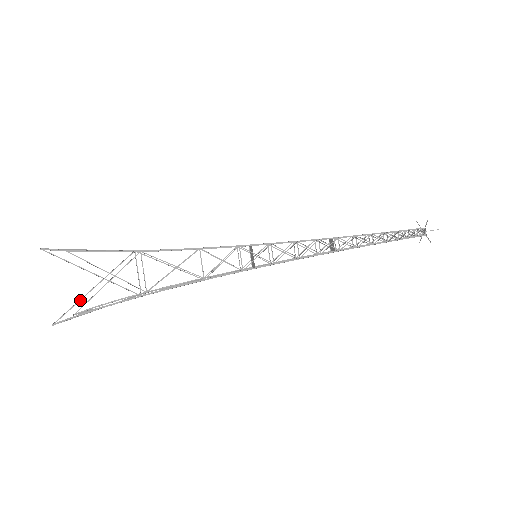
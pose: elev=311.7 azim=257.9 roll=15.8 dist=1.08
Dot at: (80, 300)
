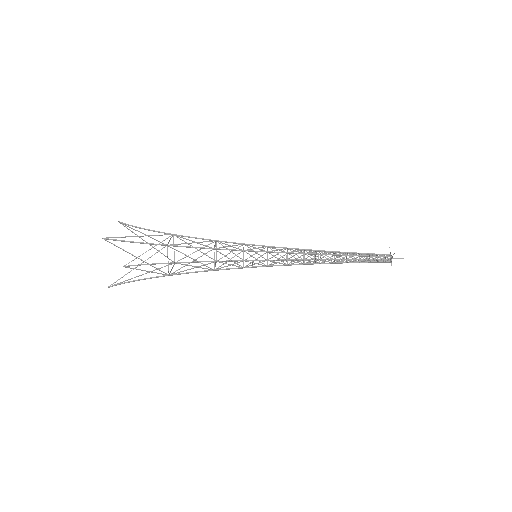
Dot at: (127, 273)
